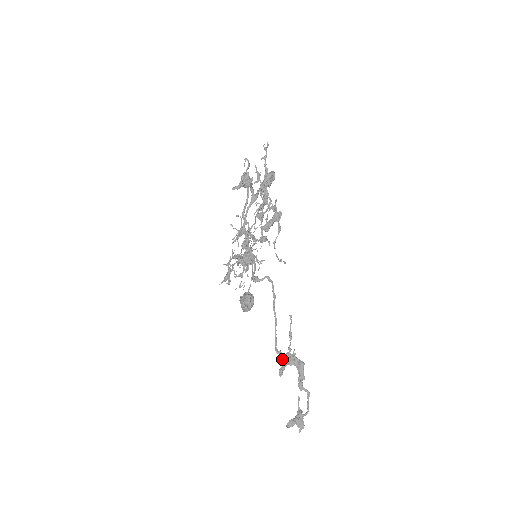
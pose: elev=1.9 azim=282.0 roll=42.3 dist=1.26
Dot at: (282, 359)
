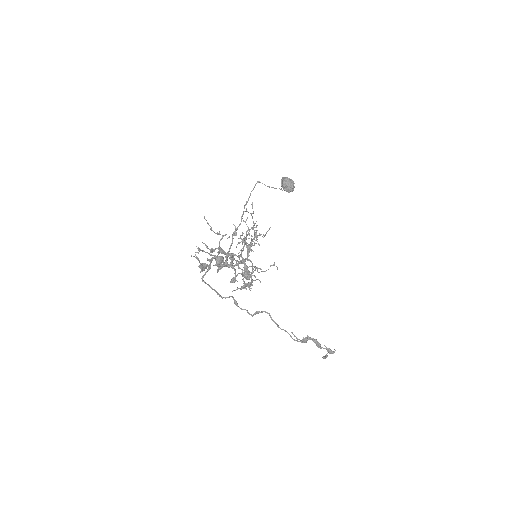
Dot at: (301, 341)
